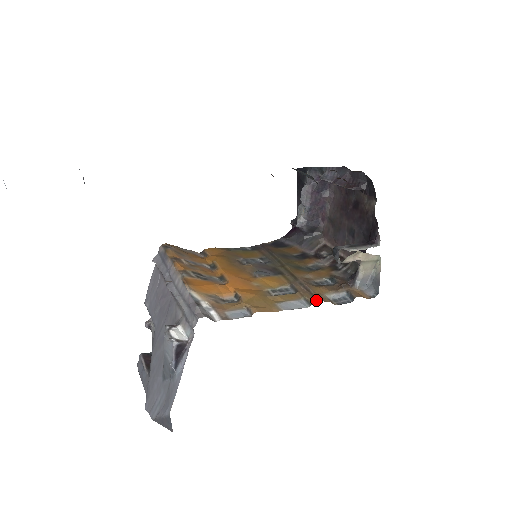
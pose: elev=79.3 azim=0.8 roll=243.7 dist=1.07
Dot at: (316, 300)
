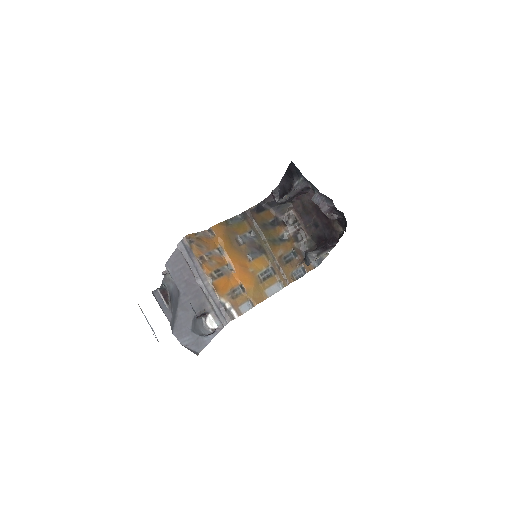
Dot at: (286, 282)
